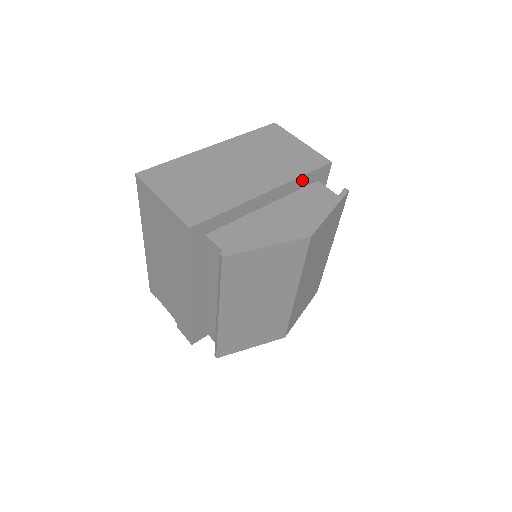
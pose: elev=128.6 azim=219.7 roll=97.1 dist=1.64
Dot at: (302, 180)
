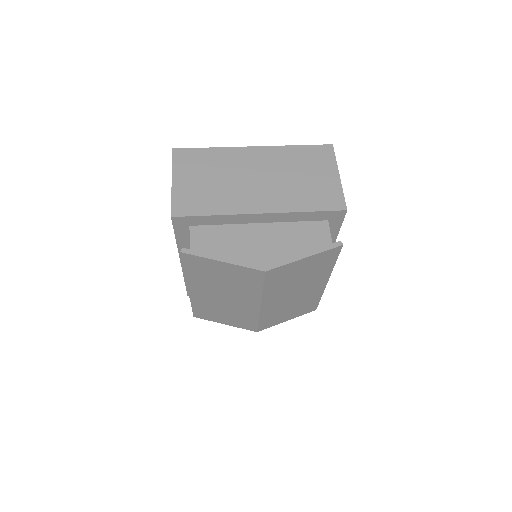
Dot at: (306, 215)
